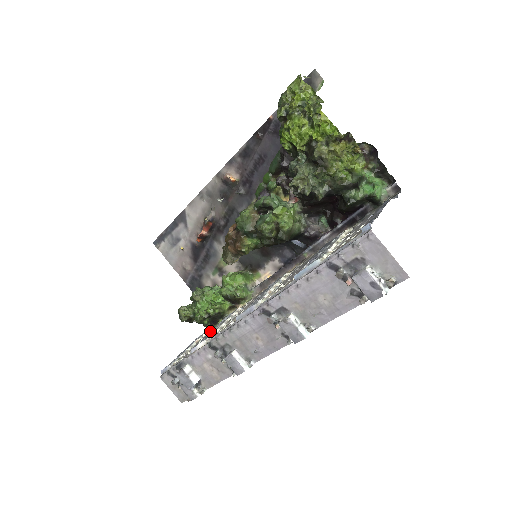
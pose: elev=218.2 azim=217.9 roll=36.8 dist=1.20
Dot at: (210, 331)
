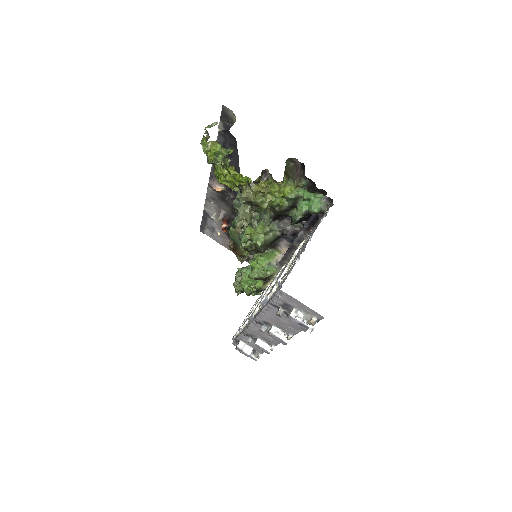
Dot at: occluded
